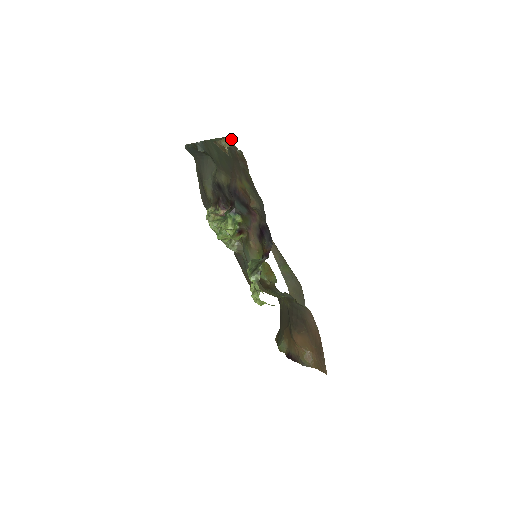
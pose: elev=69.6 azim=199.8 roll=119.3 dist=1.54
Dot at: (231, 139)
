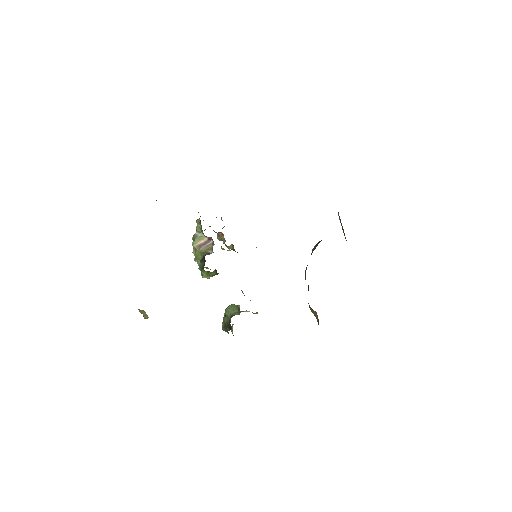
Dot at: (146, 315)
